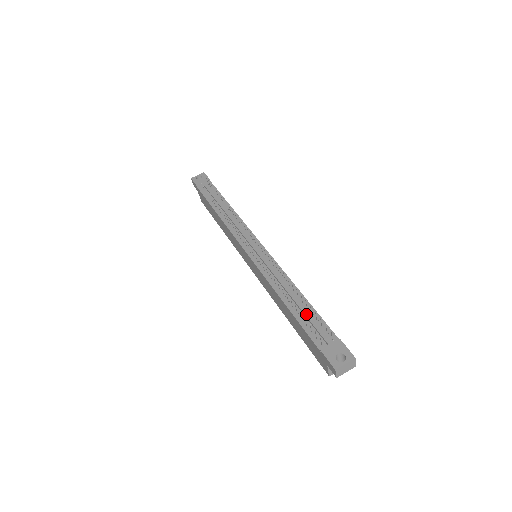
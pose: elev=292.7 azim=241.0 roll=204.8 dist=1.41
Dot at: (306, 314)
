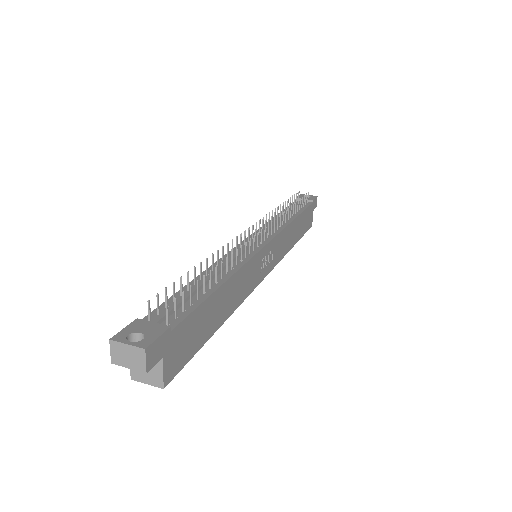
Dot at: occluded
